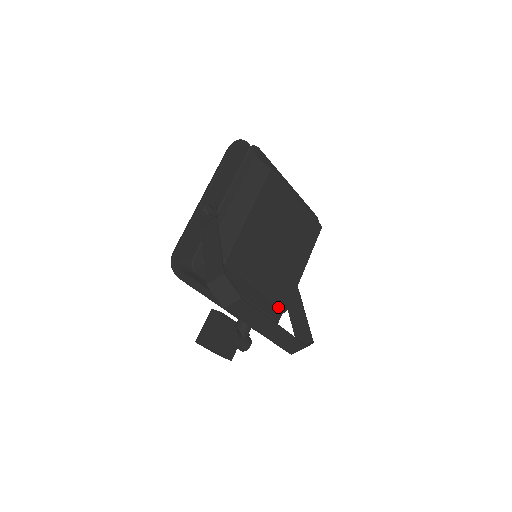
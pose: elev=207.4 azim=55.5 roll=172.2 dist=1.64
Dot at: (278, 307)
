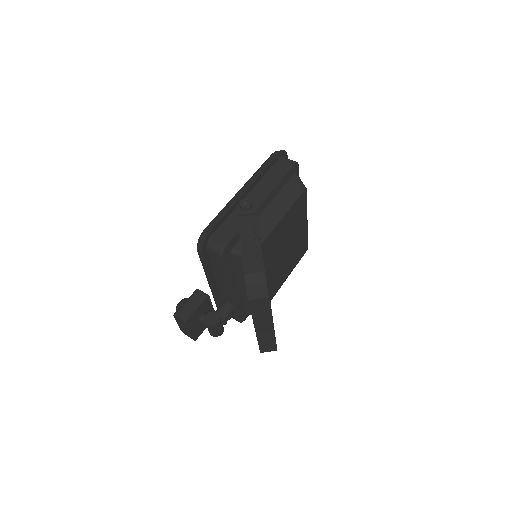
Dot at: occluded
